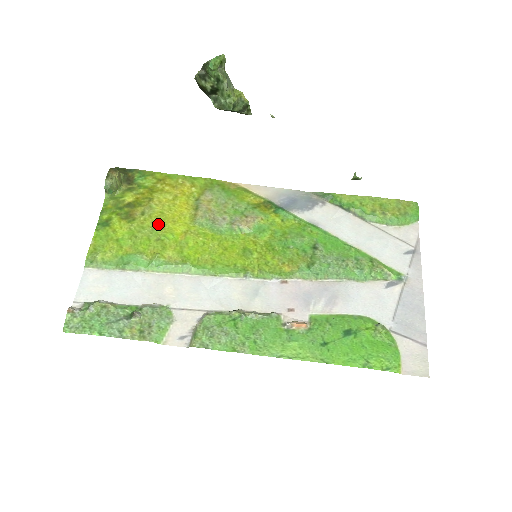
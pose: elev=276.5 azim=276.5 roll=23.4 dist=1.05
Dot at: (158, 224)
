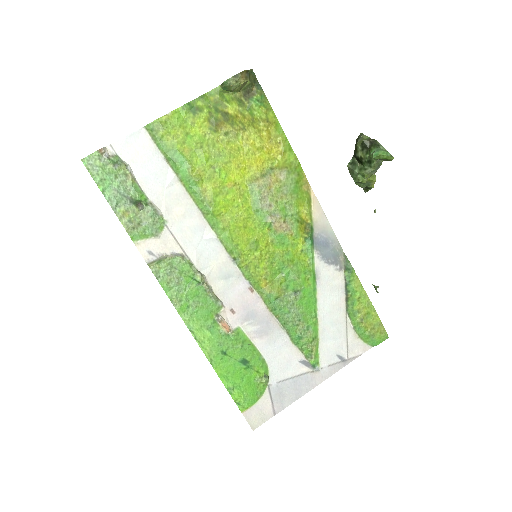
Dot at: (226, 155)
